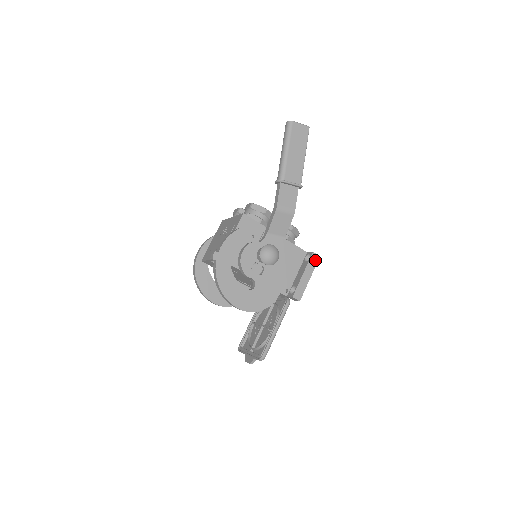
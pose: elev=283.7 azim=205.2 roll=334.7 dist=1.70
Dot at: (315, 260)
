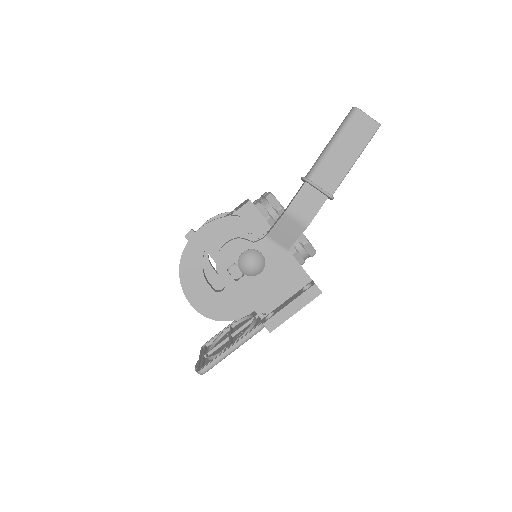
Dot at: (313, 294)
